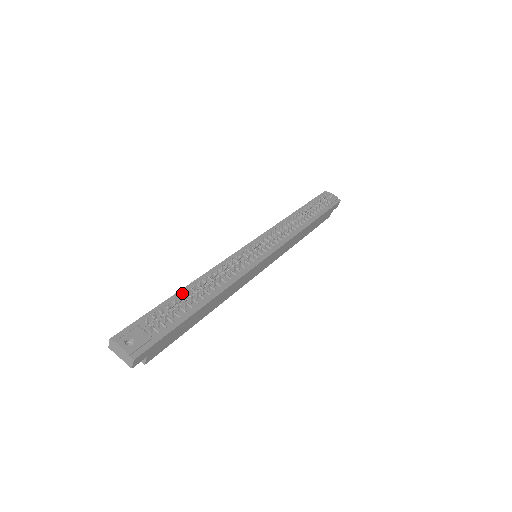
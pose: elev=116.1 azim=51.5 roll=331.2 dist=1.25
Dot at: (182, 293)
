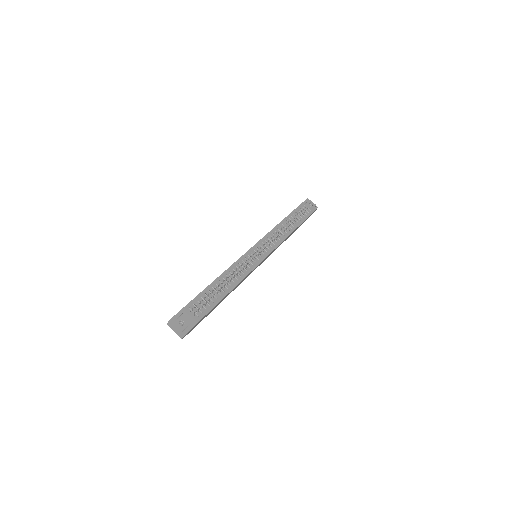
Dot at: (210, 287)
